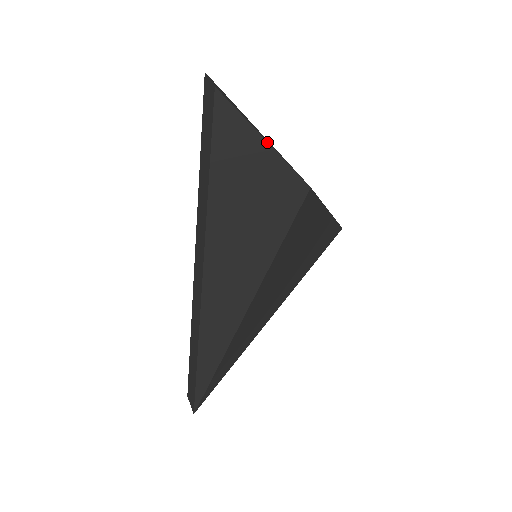
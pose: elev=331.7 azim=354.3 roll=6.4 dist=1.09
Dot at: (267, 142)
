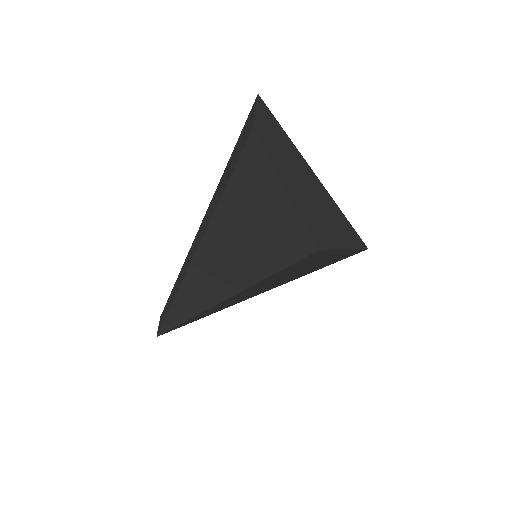
Dot at: (289, 197)
